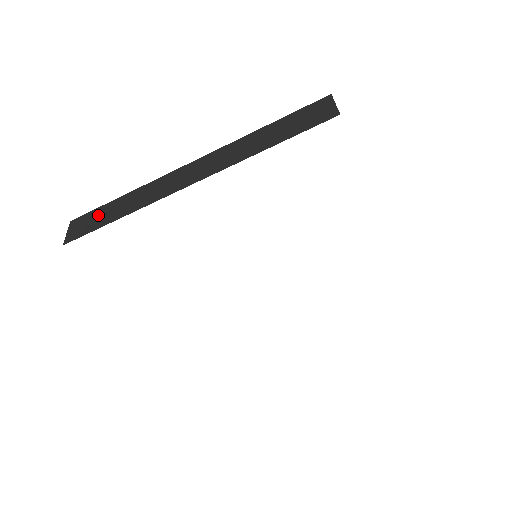
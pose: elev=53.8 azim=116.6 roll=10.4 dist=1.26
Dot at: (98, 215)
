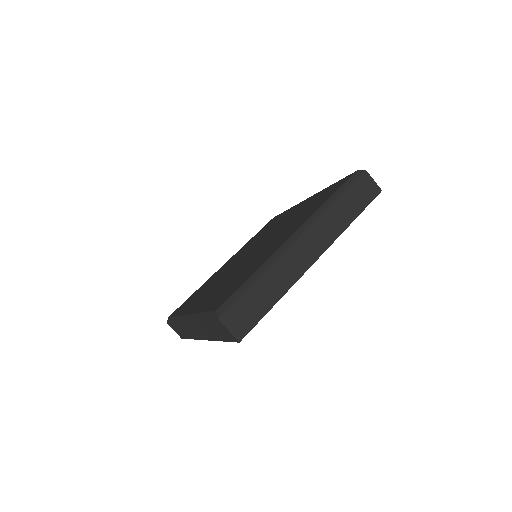
Dot at: (177, 329)
